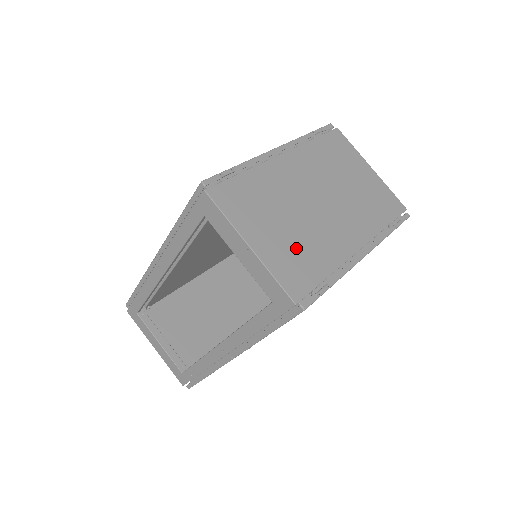
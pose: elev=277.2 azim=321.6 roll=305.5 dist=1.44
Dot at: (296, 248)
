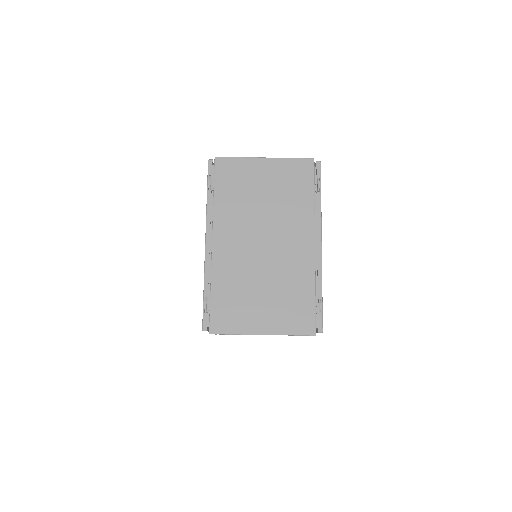
Dot at: (283, 300)
